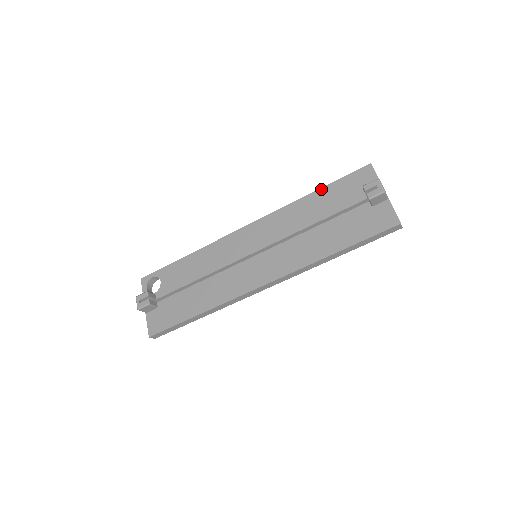
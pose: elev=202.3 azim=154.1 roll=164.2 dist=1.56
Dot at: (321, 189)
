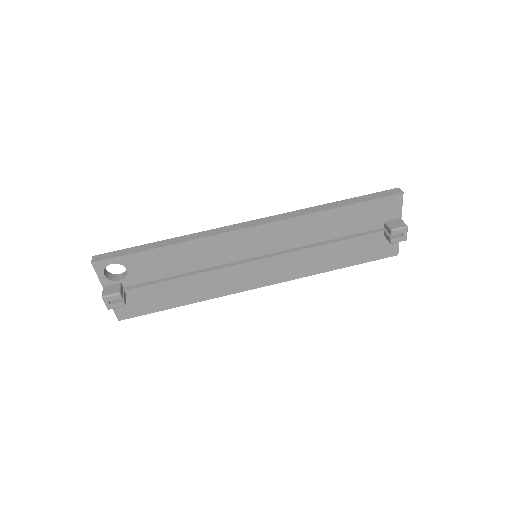
Dot at: (347, 207)
